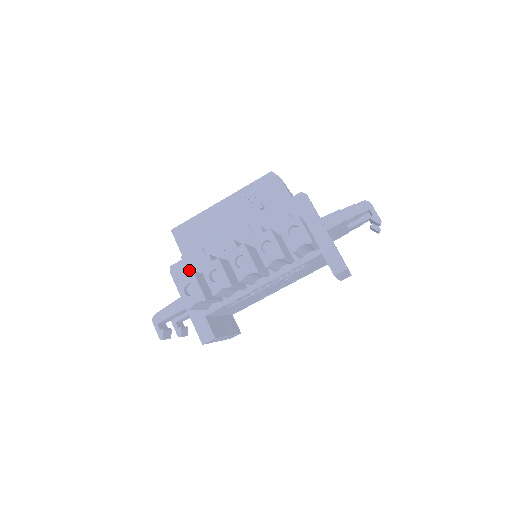
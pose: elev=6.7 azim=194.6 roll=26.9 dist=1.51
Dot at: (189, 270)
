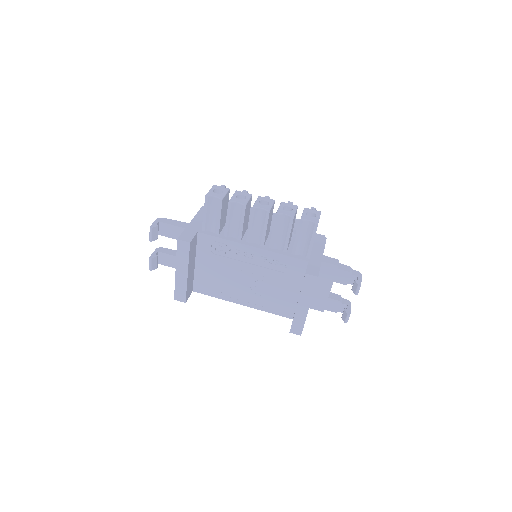
Dot at: occluded
